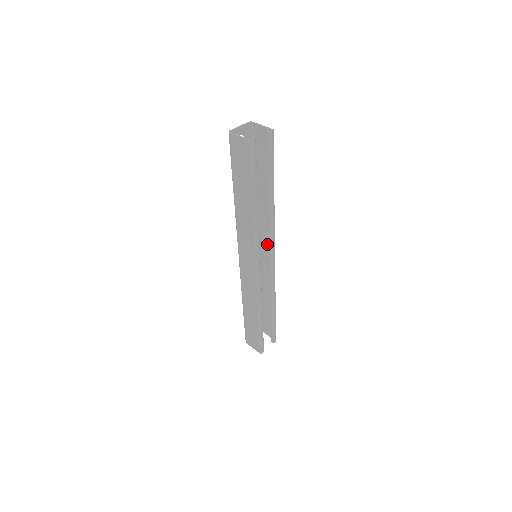
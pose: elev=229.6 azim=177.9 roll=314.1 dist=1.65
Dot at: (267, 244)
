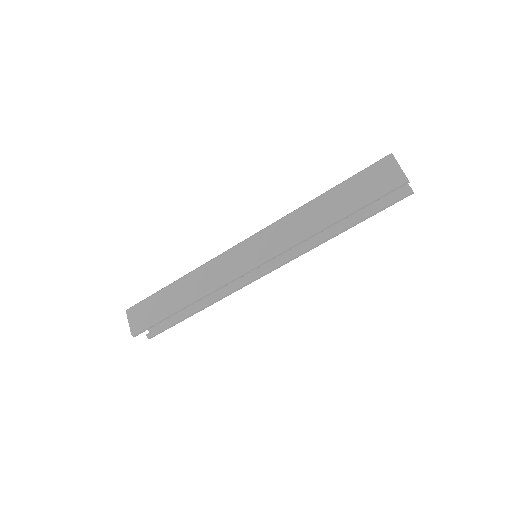
Dot at: occluded
